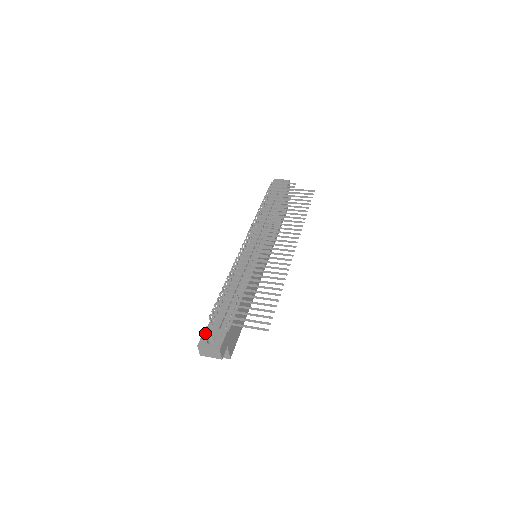
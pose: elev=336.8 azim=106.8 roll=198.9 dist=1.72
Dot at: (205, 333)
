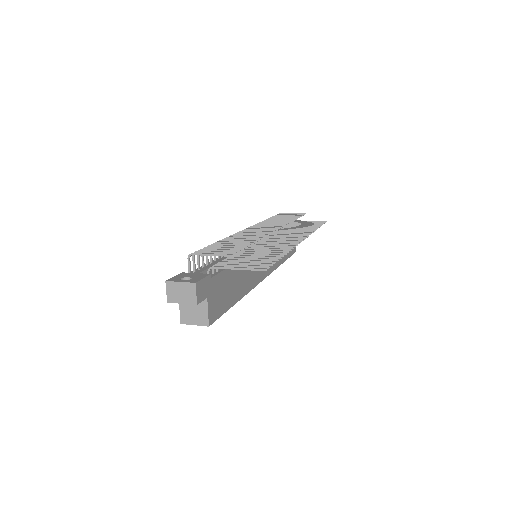
Dot at: (179, 275)
